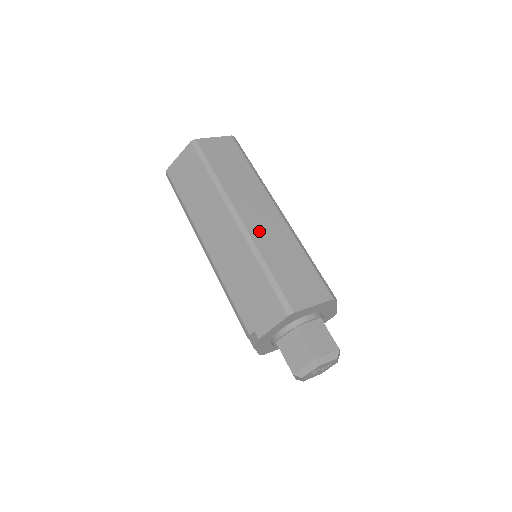
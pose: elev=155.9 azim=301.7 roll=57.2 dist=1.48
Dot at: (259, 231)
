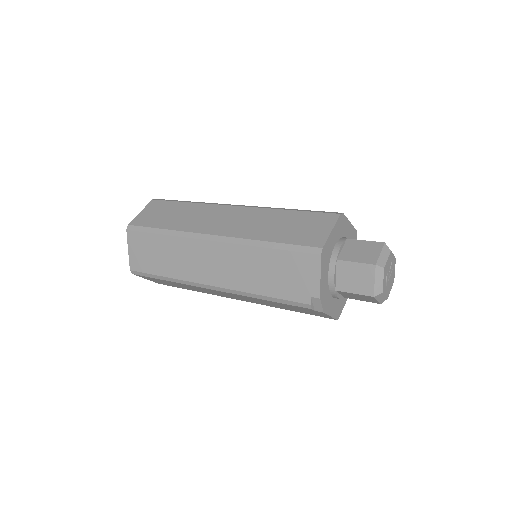
Dot at: (237, 229)
